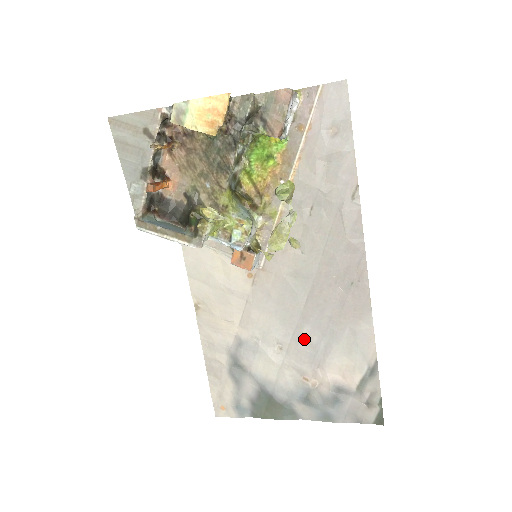
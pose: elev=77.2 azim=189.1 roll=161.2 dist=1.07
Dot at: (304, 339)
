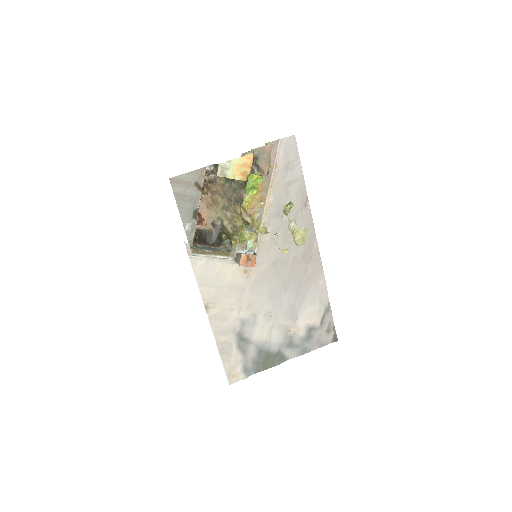
Dot at: (286, 304)
